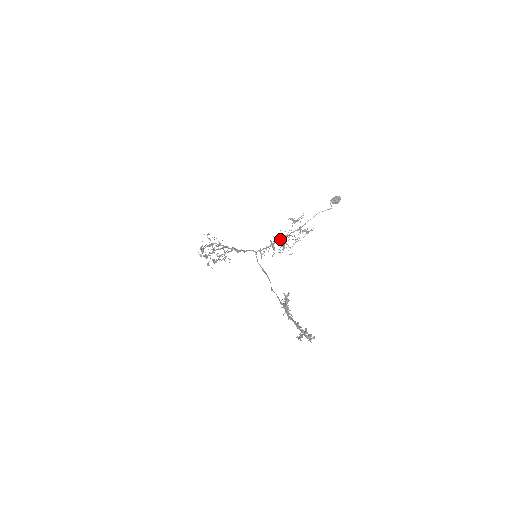
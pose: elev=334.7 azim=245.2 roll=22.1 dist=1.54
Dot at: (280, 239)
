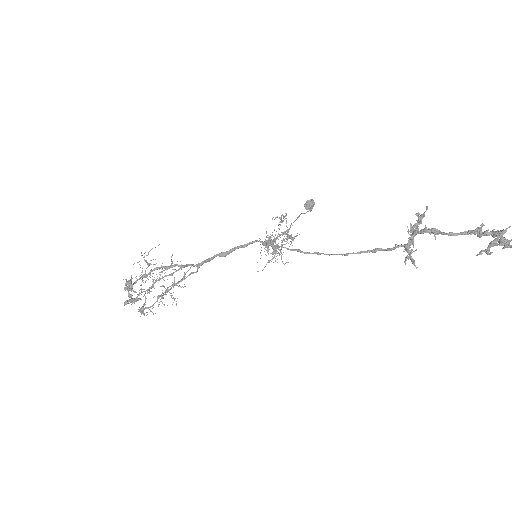
Dot at: (272, 240)
